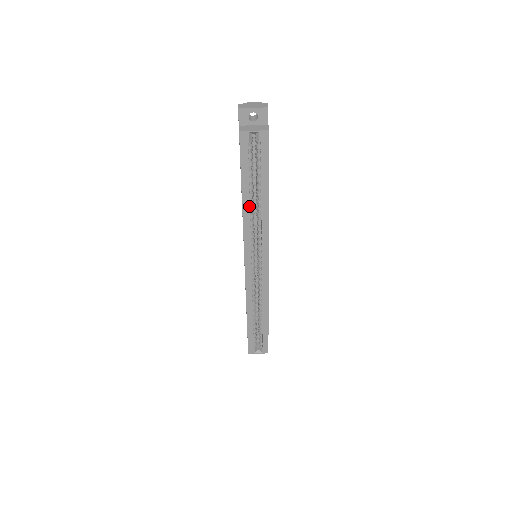
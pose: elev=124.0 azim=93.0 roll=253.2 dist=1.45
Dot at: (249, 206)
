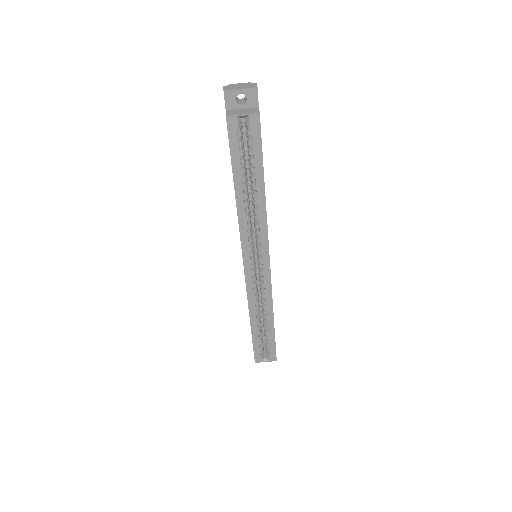
Dot at: (243, 201)
